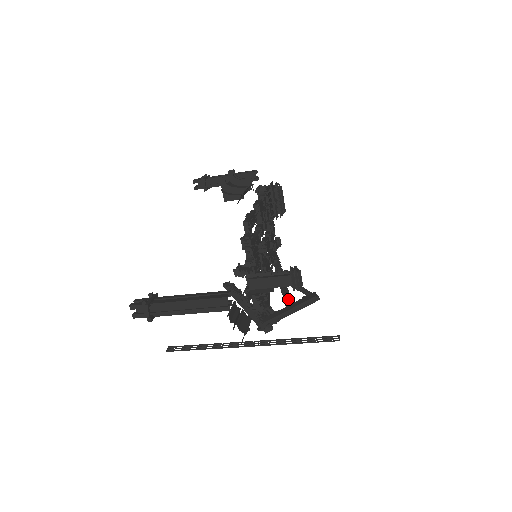
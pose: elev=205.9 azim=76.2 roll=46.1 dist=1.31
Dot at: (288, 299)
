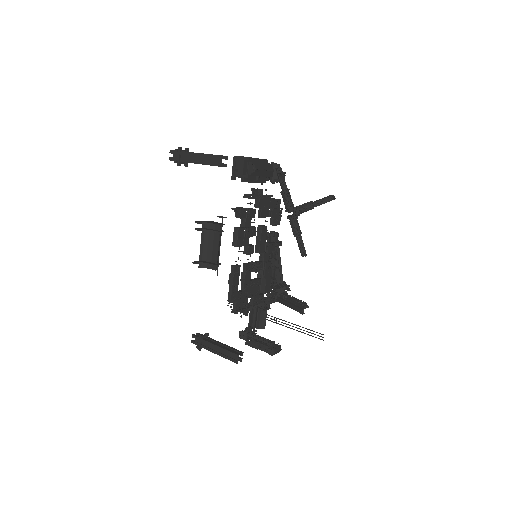
Dot at: (300, 245)
